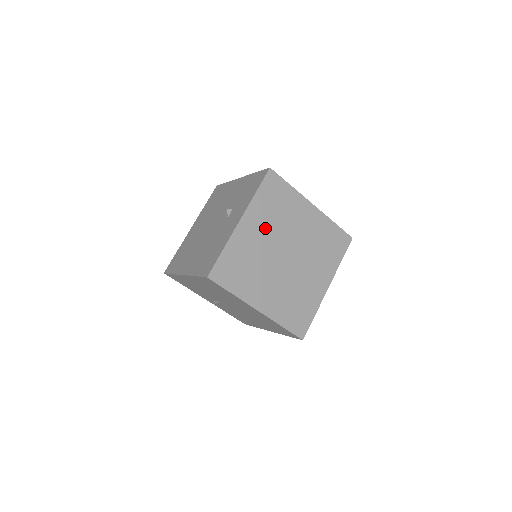
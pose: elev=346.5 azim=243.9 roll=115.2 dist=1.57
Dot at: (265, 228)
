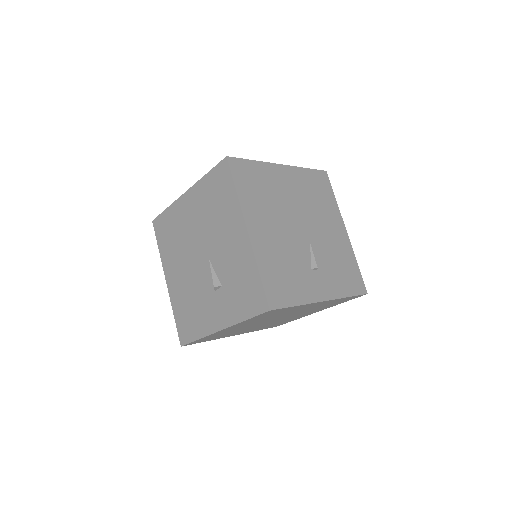
Dot at: (251, 323)
